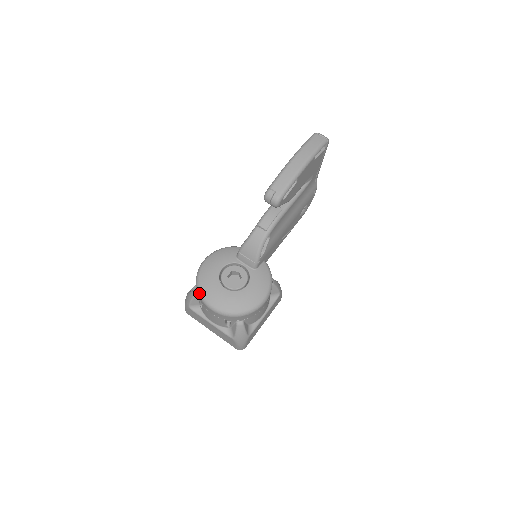
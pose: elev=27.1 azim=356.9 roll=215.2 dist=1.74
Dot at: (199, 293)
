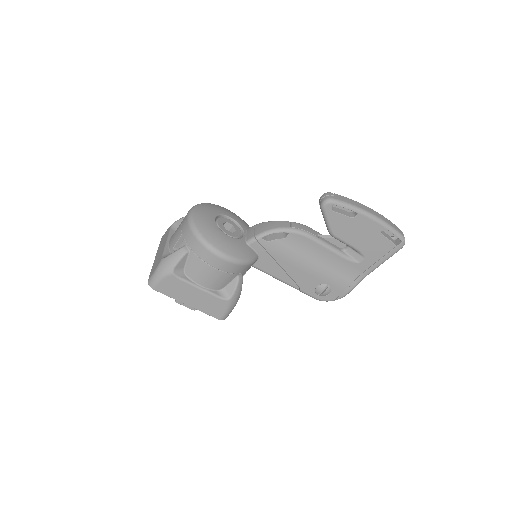
Dot at: (198, 204)
